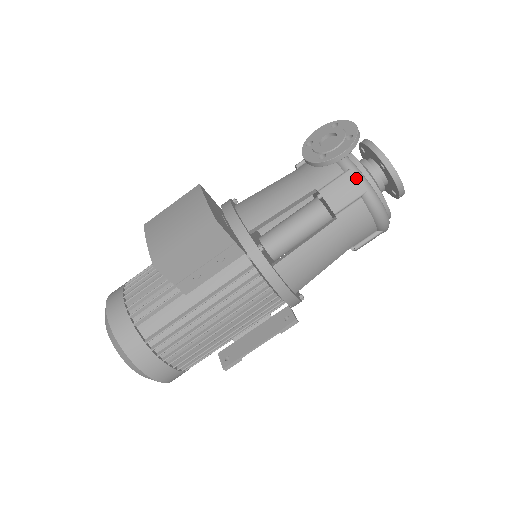
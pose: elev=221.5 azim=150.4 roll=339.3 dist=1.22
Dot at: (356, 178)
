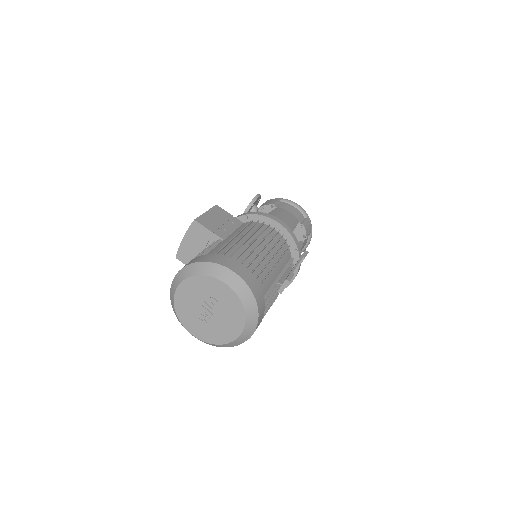
Dot at: (271, 199)
